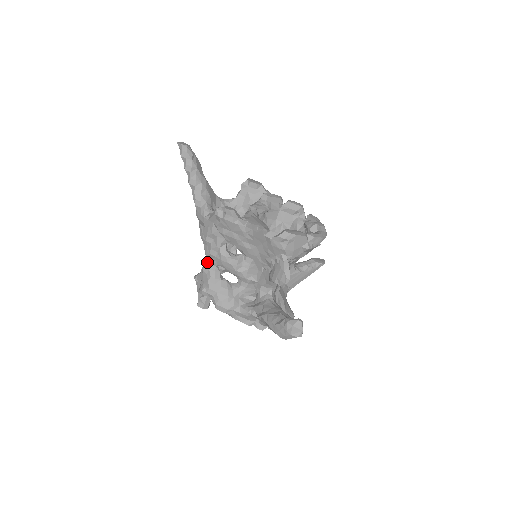
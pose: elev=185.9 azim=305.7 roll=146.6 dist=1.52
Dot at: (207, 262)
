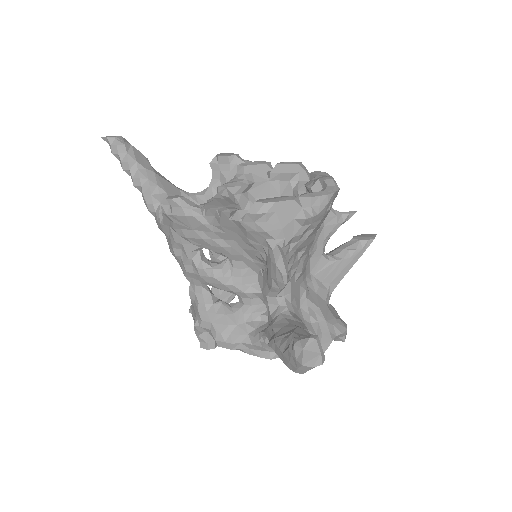
Dot at: (190, 284)
